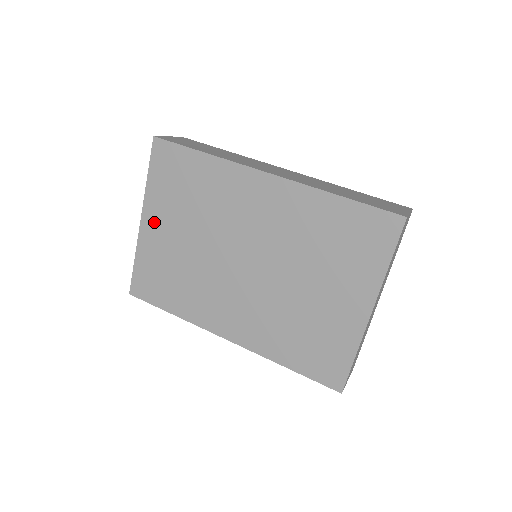
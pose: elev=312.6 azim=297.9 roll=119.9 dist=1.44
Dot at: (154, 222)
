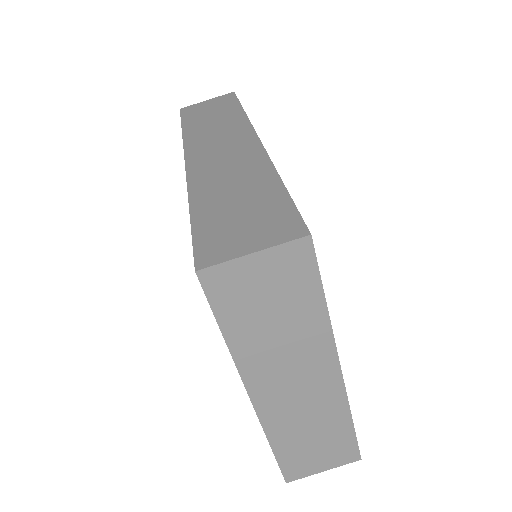
Dot at: occluded
